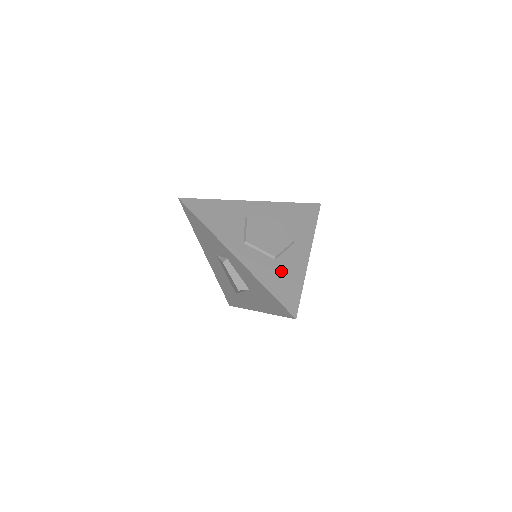
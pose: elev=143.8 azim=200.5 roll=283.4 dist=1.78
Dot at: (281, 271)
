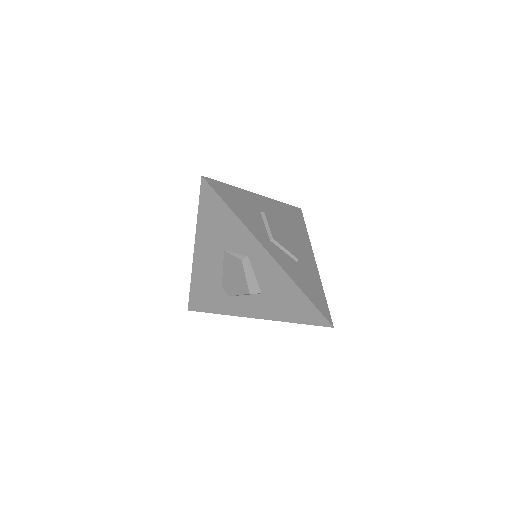
Dot at: (306, 275)
